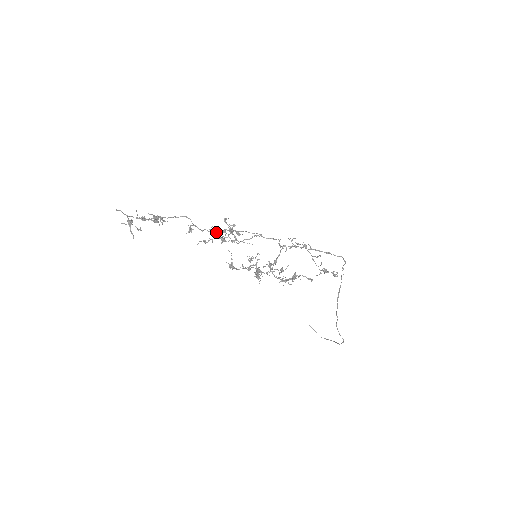
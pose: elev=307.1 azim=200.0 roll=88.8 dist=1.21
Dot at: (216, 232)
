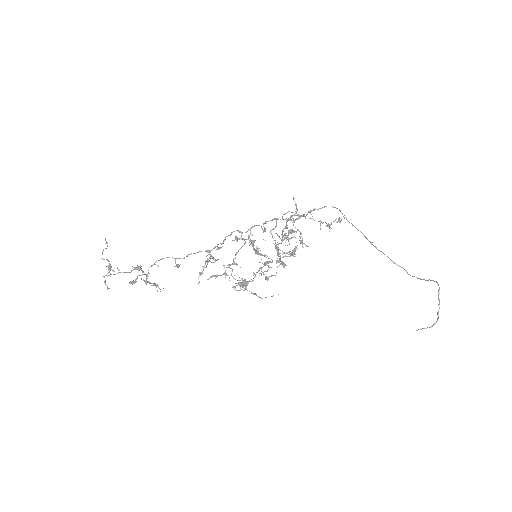
Dot at: occluded
